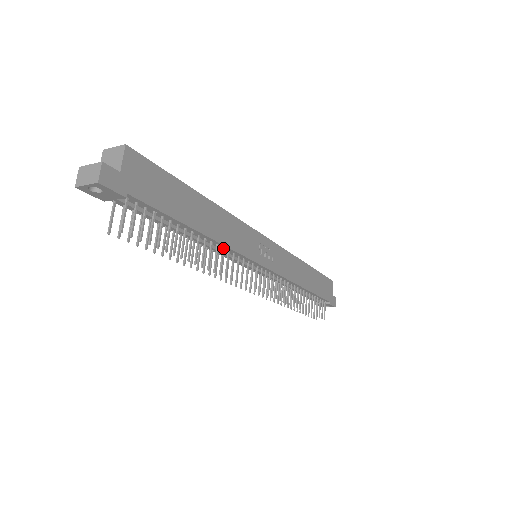
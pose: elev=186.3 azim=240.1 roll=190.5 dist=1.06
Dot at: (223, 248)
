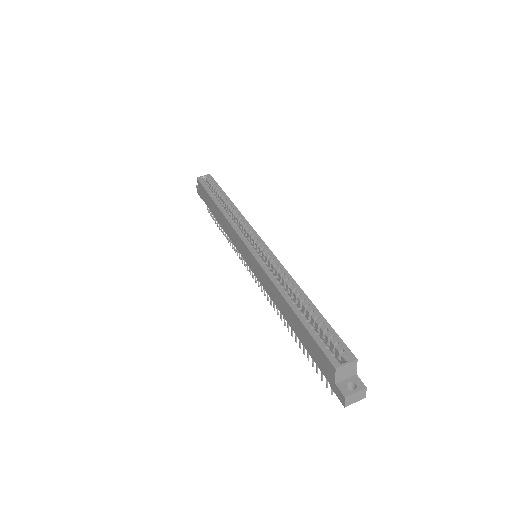
Dot at: occluded
